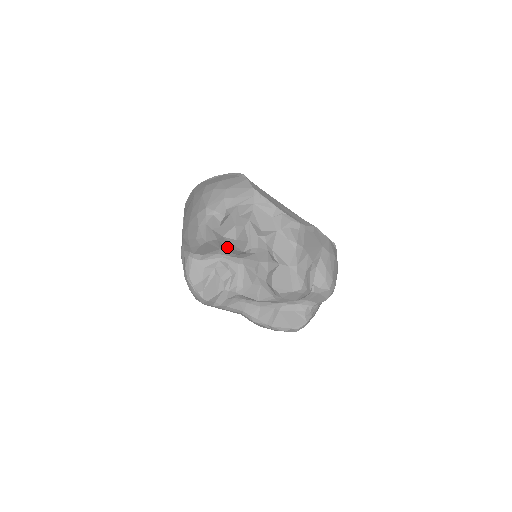
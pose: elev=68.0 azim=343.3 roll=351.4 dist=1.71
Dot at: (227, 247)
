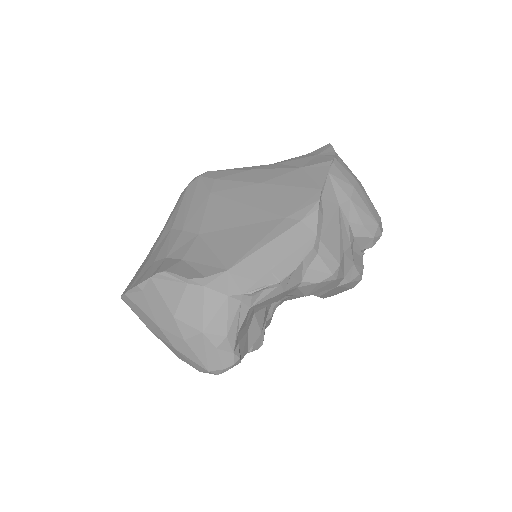
Dot at: occluded
